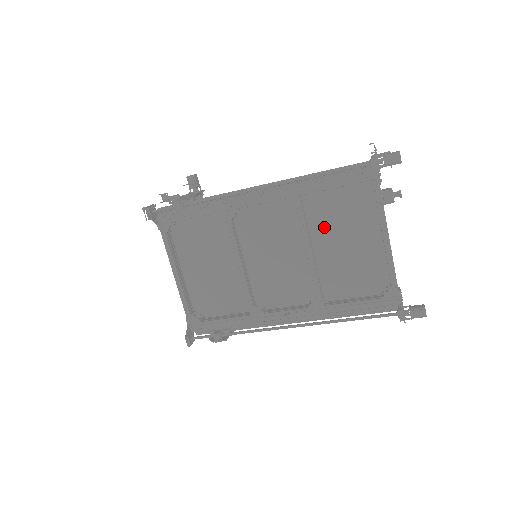
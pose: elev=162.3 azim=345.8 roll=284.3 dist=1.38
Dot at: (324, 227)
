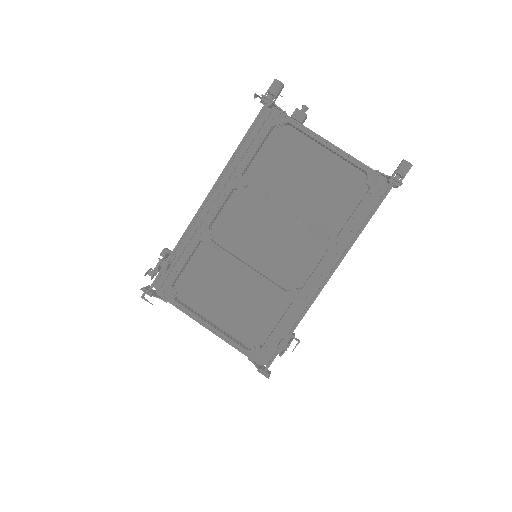
Dot at: (281, 183)
